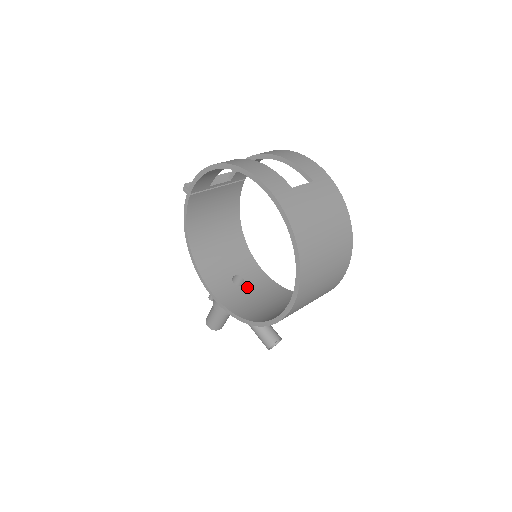
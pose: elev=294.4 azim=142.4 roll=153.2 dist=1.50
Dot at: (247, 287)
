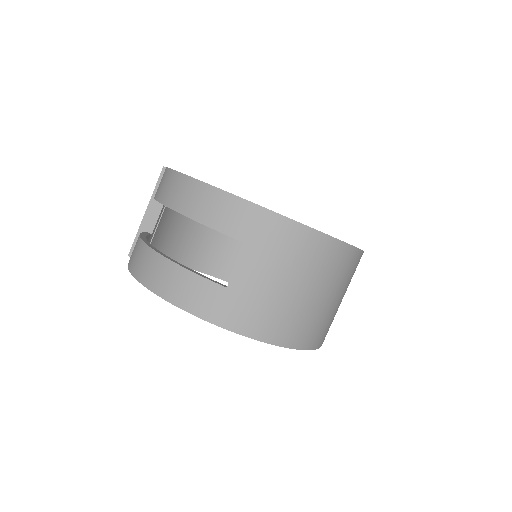
Dot at: occluded
